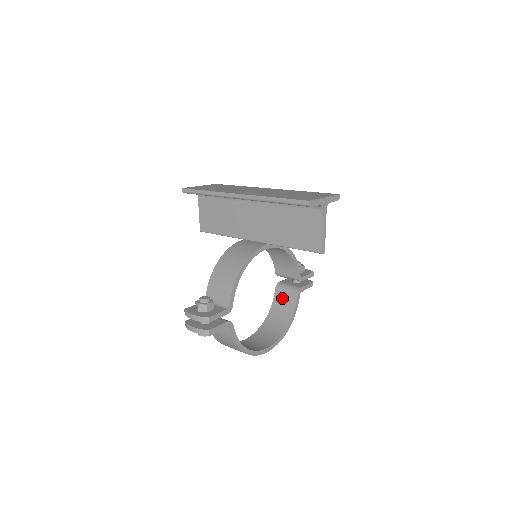
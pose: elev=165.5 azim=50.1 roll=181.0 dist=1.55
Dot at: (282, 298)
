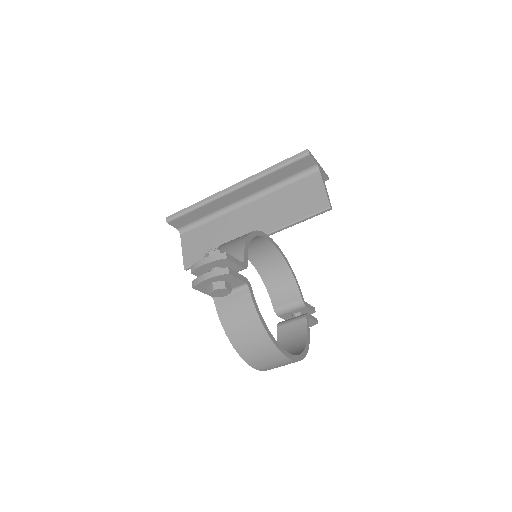
Dot at: (288, 331)
